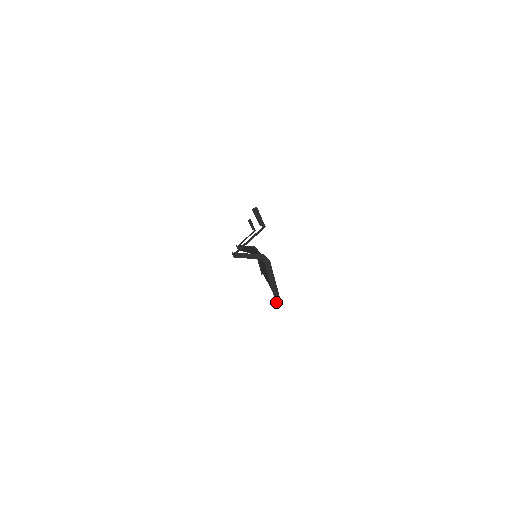
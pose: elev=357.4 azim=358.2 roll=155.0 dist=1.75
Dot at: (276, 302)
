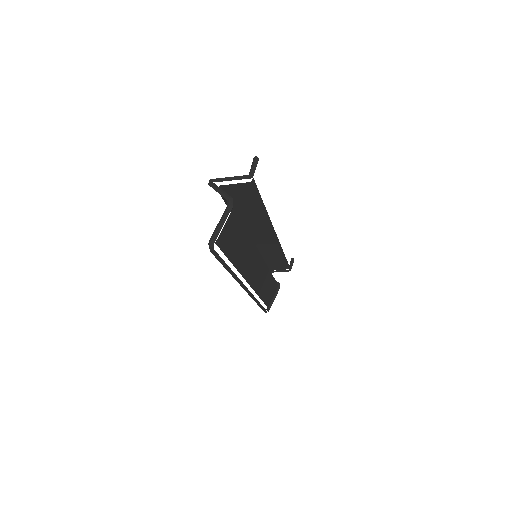
Dot at: (209, 245)
